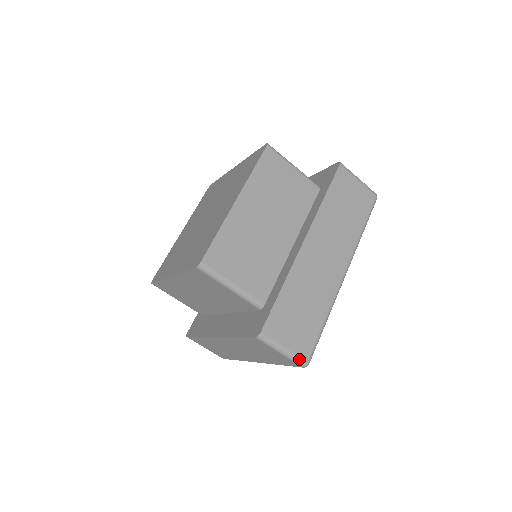
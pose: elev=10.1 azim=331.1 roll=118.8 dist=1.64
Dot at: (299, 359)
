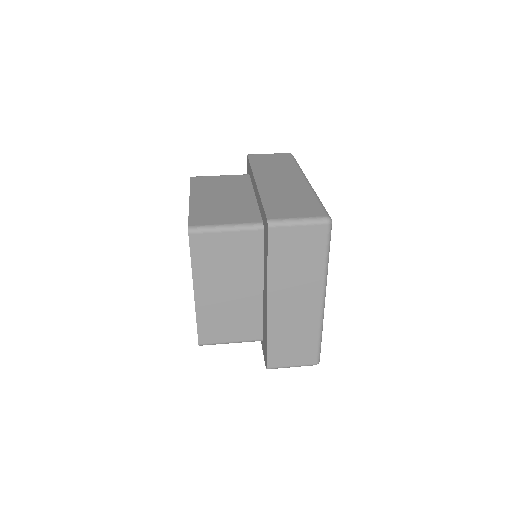
Dot at: (318, 218)
